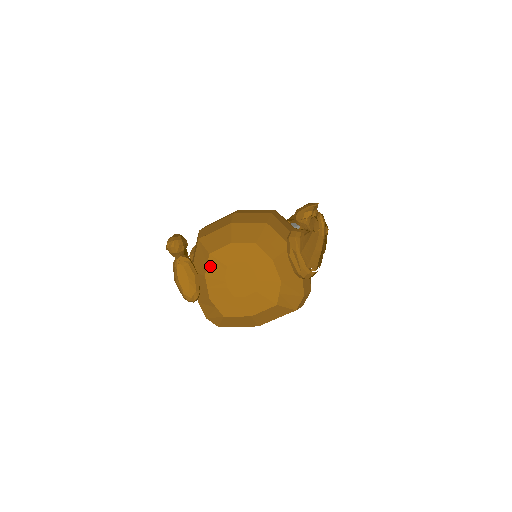
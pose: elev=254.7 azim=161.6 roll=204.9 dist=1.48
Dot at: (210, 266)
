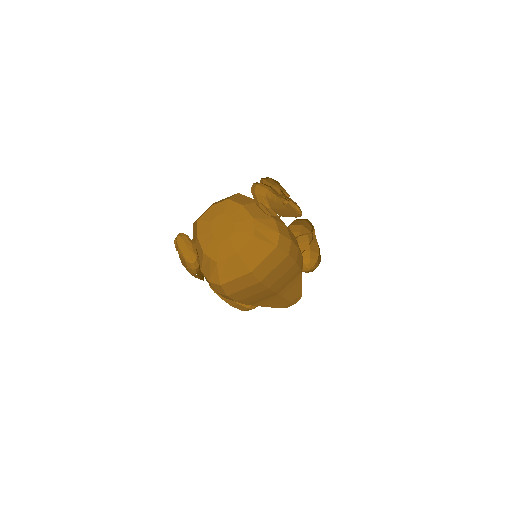
Dot at: (199, 228)
